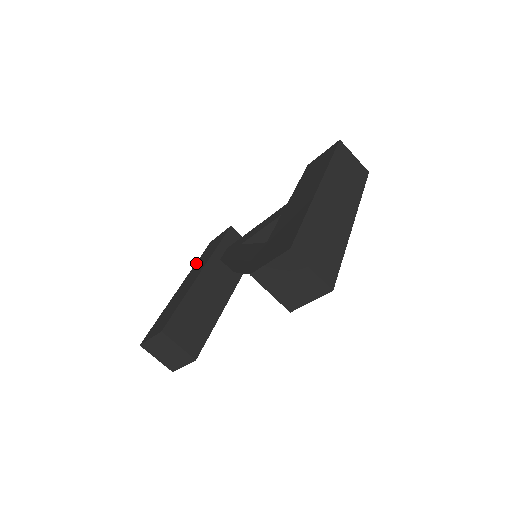
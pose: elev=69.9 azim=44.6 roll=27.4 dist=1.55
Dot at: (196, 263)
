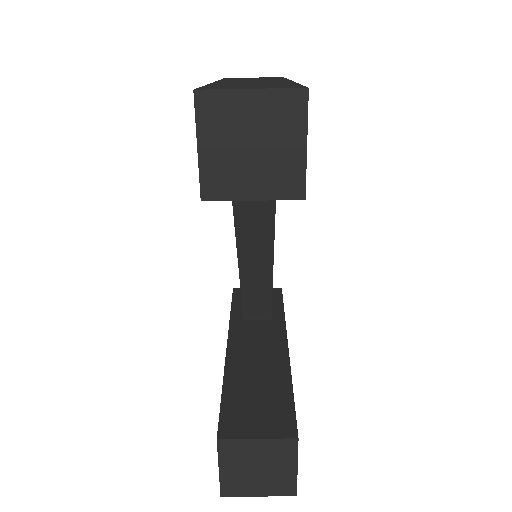
Dot at: occluded
